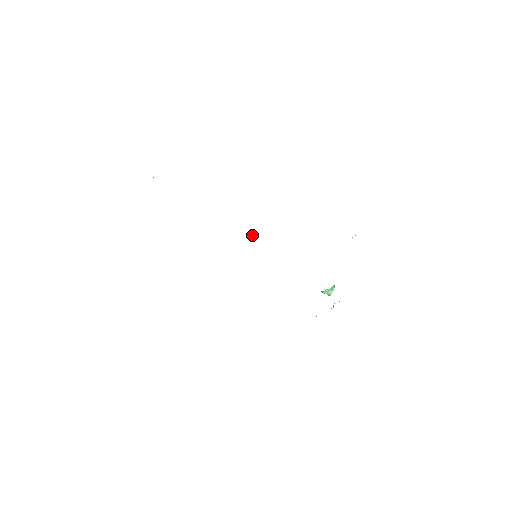
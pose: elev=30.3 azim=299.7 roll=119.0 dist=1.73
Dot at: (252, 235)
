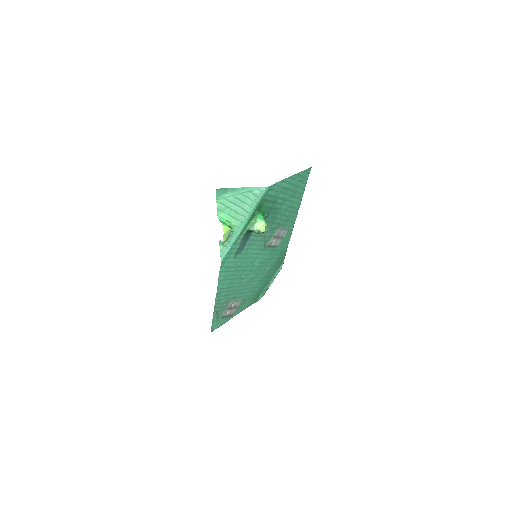
Dot at: (280, 254)
